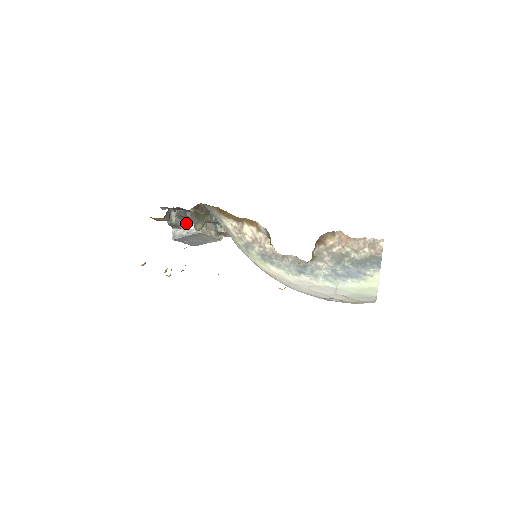
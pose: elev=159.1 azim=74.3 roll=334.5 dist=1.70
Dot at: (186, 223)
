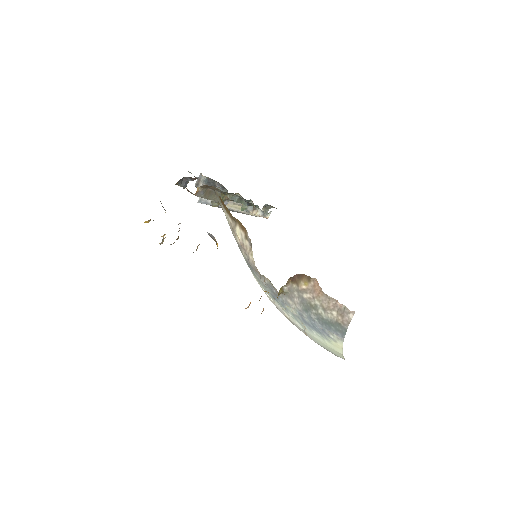
Dot at: occluded
